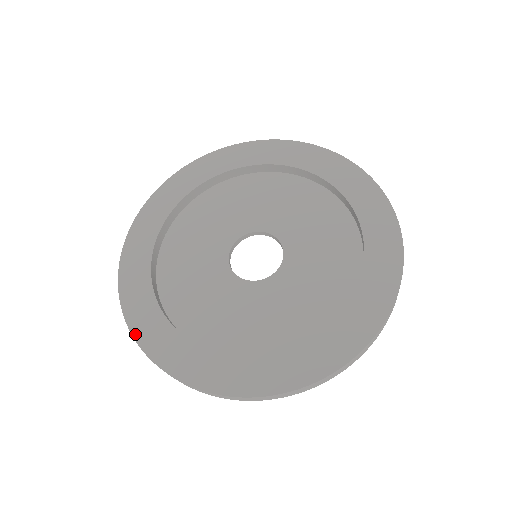
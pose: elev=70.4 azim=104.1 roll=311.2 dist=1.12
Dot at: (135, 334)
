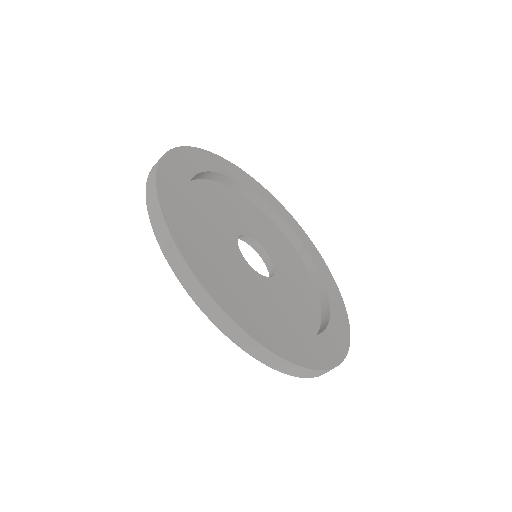
Dot at: (161, 201)
